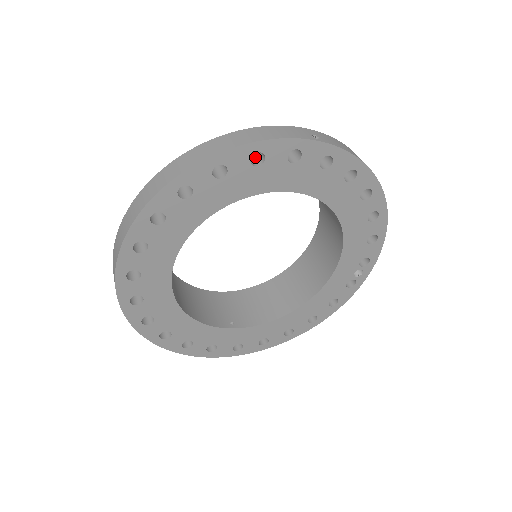
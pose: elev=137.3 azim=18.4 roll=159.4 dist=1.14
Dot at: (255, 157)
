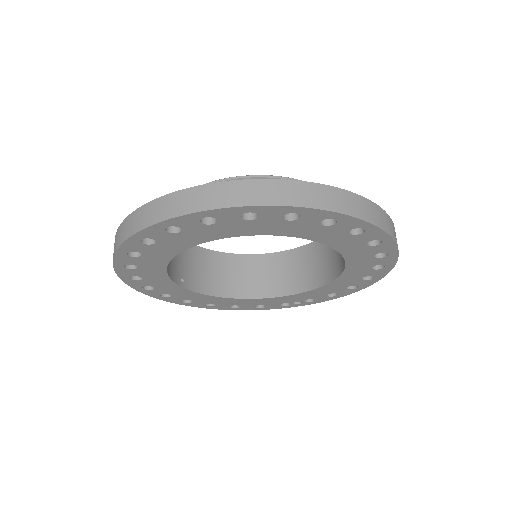
Dot at: occluded
